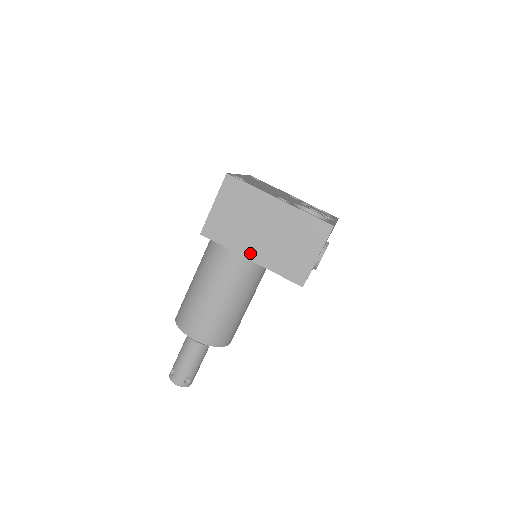
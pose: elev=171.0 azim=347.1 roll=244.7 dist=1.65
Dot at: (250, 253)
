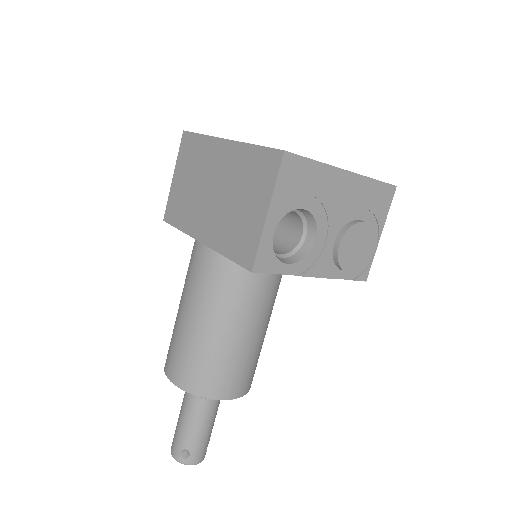
Dot at: (200, 231)
